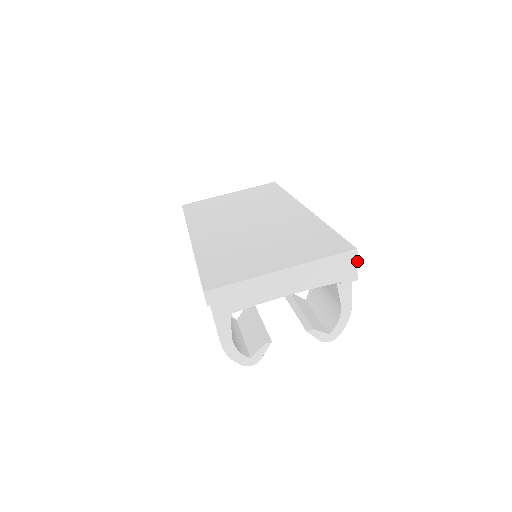
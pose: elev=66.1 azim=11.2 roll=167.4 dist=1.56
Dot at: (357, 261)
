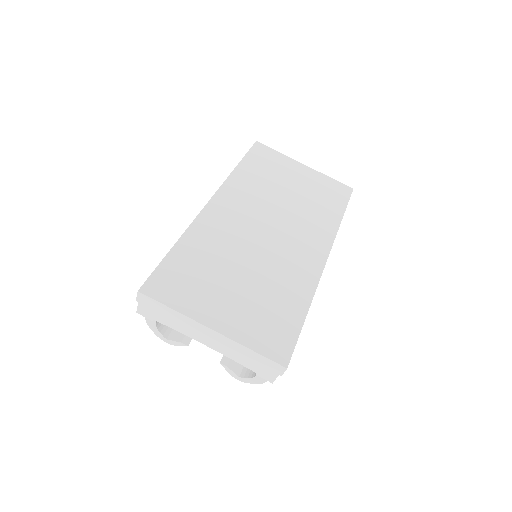
Dot at: (281, 374)
